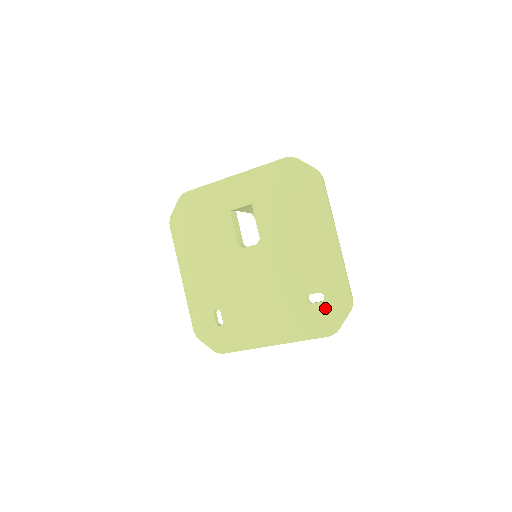
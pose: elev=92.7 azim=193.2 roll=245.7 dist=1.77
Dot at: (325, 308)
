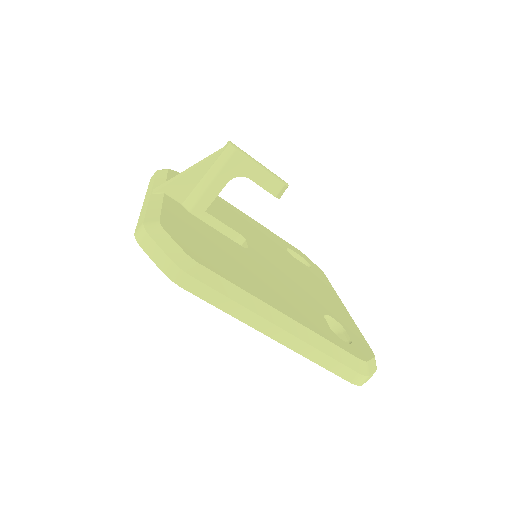
Dot at: occluded
